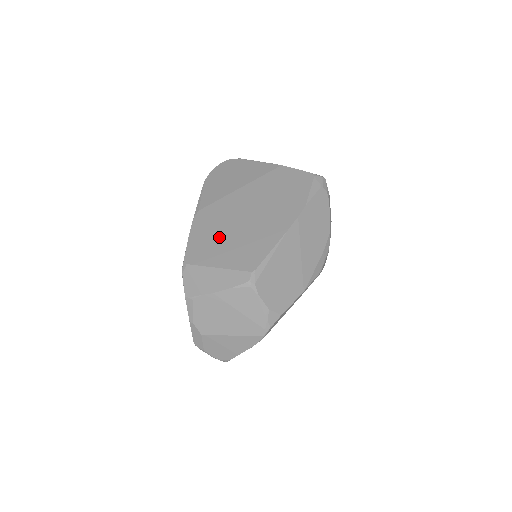
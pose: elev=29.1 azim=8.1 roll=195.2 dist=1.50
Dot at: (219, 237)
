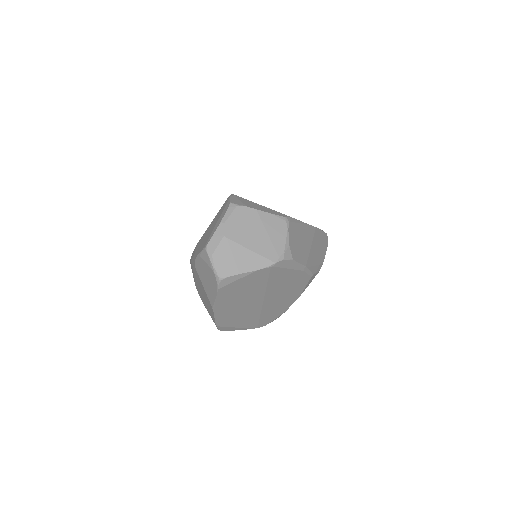
Dot at: occluded
